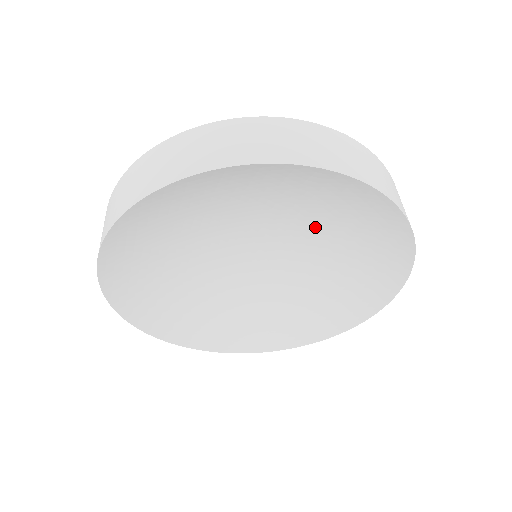
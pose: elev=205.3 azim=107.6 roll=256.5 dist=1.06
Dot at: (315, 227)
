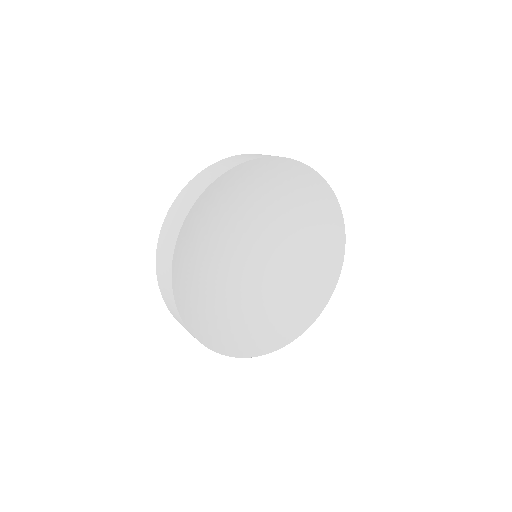
Dot at: (288, 224)
